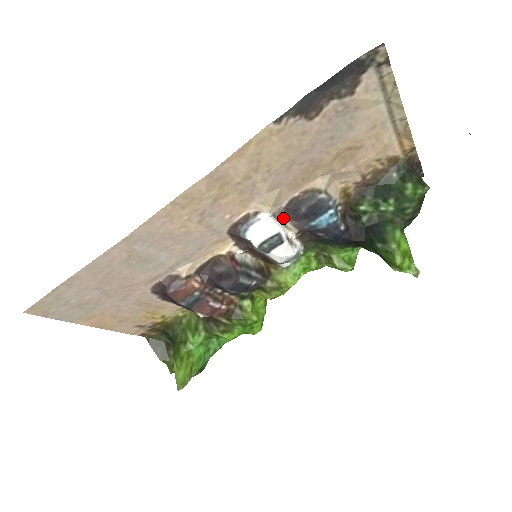
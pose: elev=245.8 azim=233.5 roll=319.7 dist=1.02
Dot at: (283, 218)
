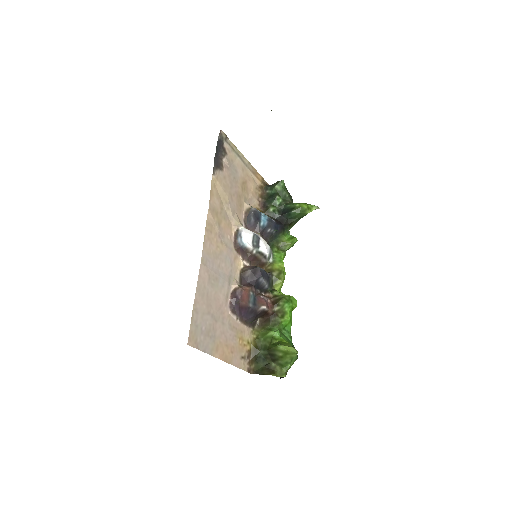
Dot at: occluded
